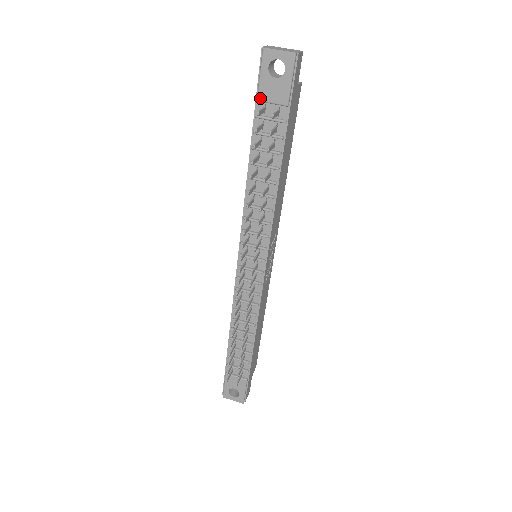
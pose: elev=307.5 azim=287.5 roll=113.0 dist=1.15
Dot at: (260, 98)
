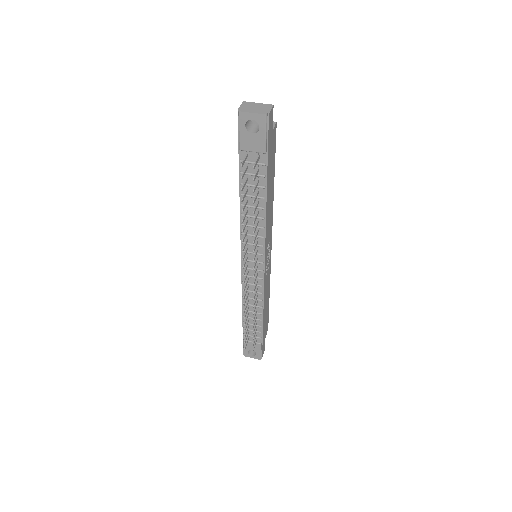
Dot at: (242, 148)
